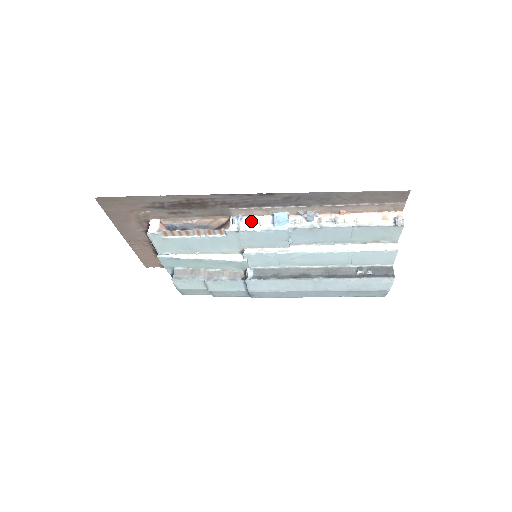
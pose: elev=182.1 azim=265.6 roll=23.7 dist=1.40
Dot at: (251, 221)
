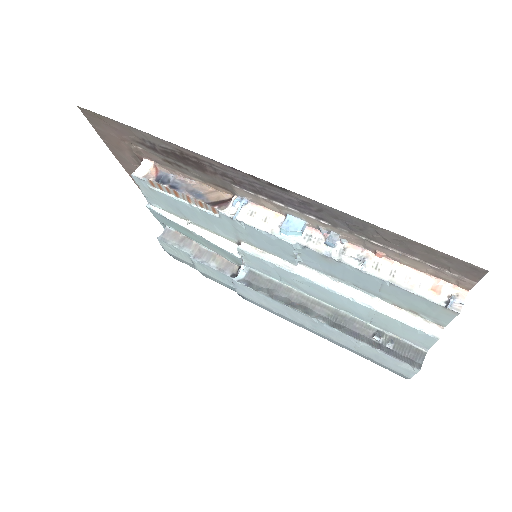
Dot at: (256, 212)
